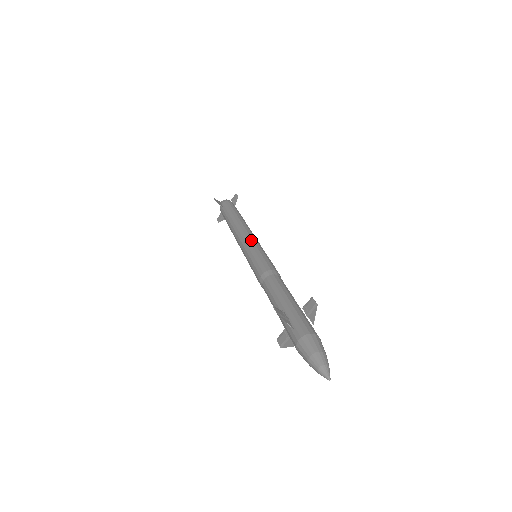
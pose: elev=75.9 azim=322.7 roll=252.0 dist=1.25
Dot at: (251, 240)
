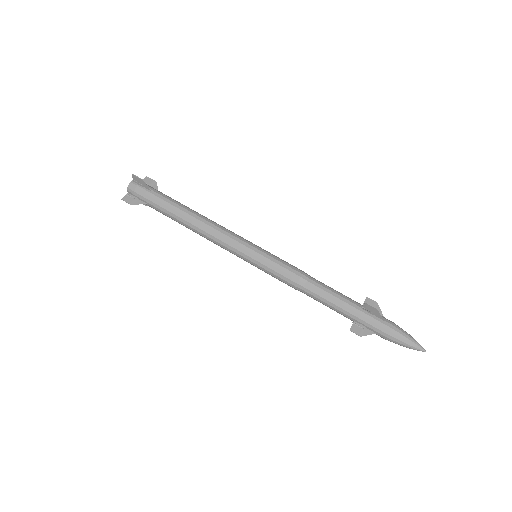
Dot at: (239, 248)
